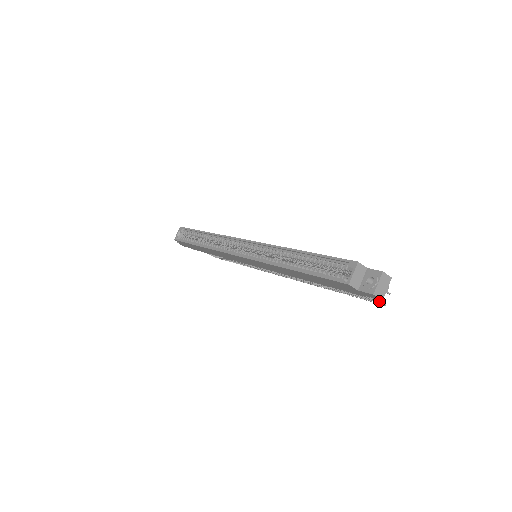
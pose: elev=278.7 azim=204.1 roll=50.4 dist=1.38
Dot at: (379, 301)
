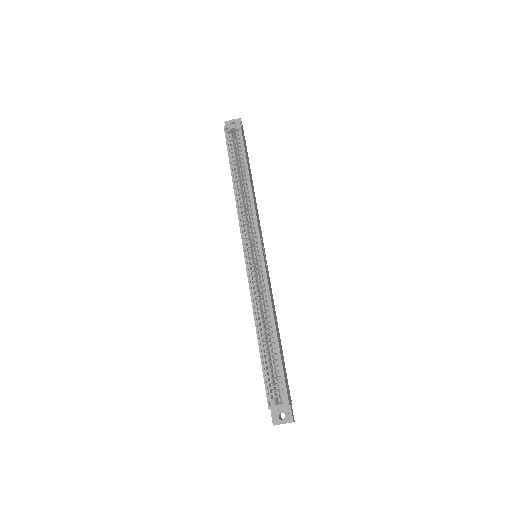
Dot at: occluded
